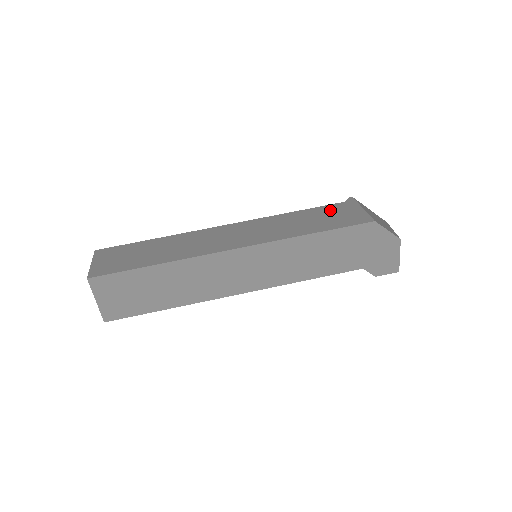
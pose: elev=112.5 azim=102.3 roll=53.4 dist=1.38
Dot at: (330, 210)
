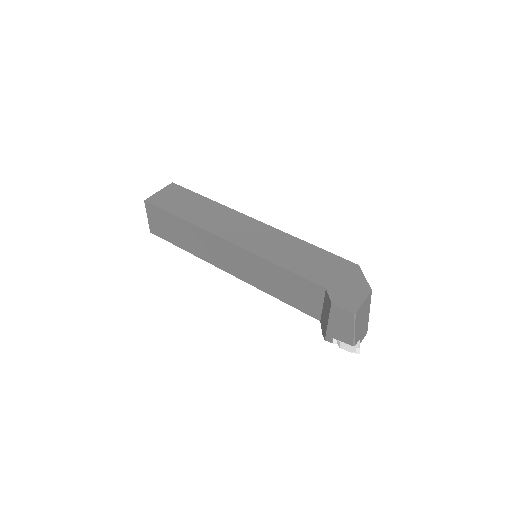
Dot at: occluded
